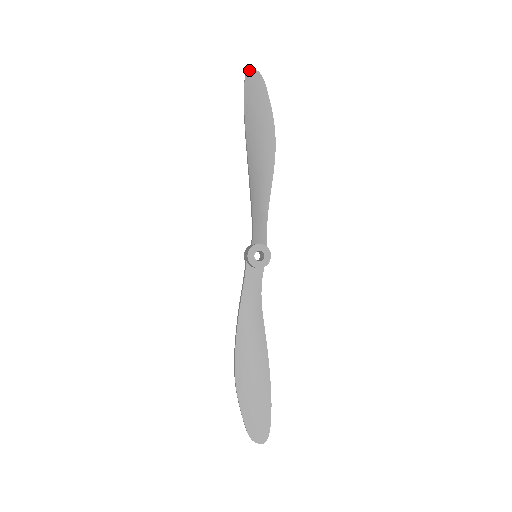
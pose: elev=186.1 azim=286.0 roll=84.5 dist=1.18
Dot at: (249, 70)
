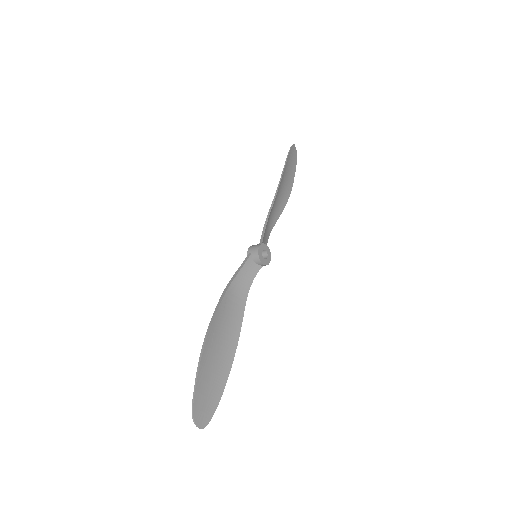
Dot at: (294, 145)
